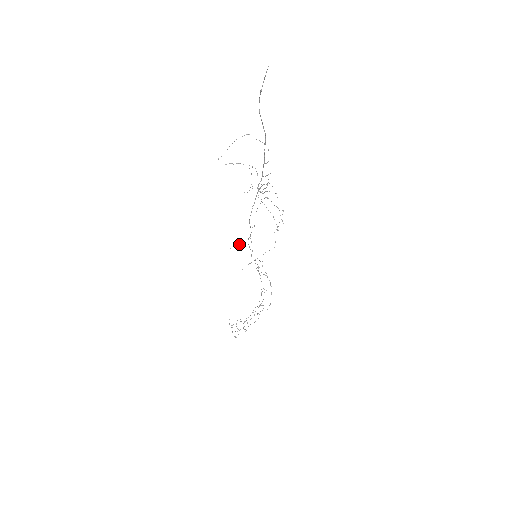
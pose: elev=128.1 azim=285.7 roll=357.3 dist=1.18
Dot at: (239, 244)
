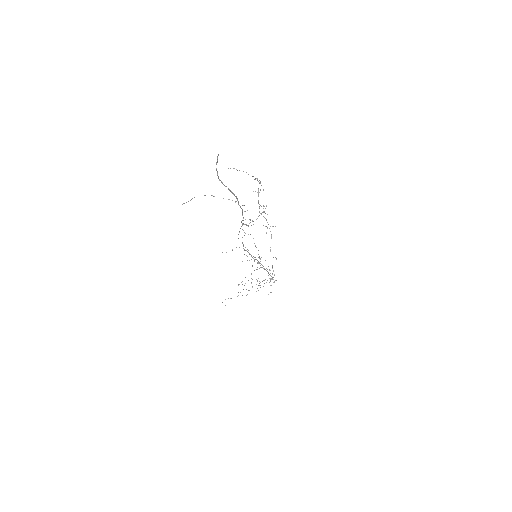
Dot at: occluded
